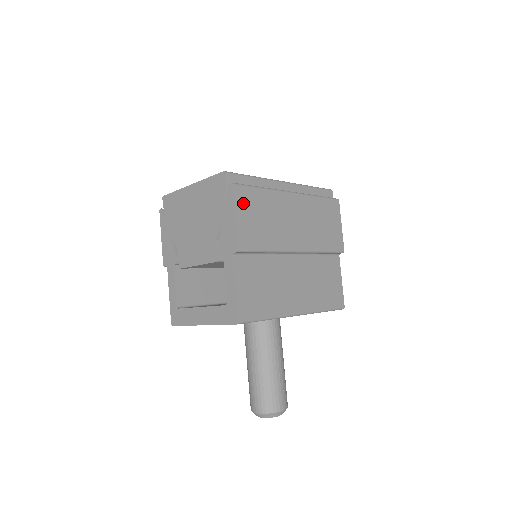
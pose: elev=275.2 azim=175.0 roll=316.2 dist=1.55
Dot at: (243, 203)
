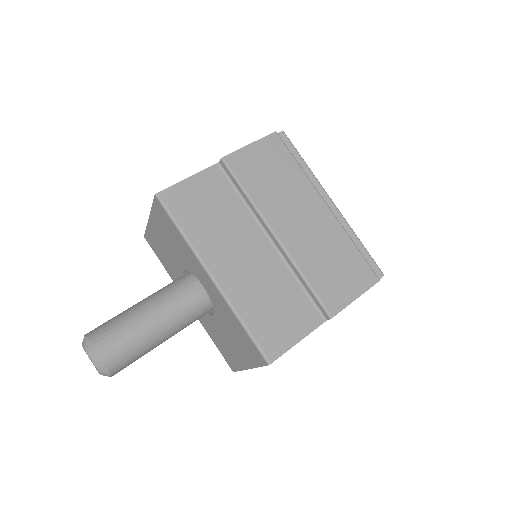
Dot at: (269, 149)
